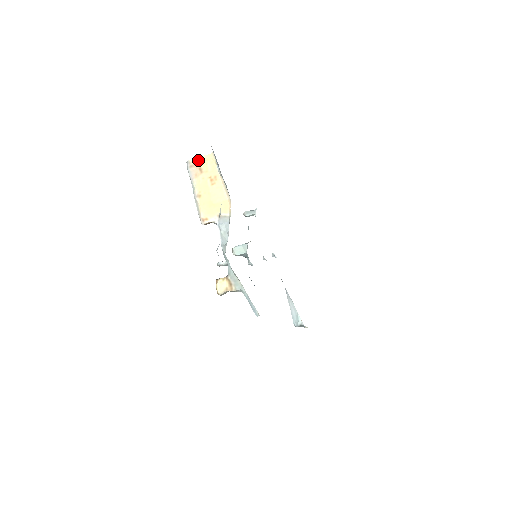
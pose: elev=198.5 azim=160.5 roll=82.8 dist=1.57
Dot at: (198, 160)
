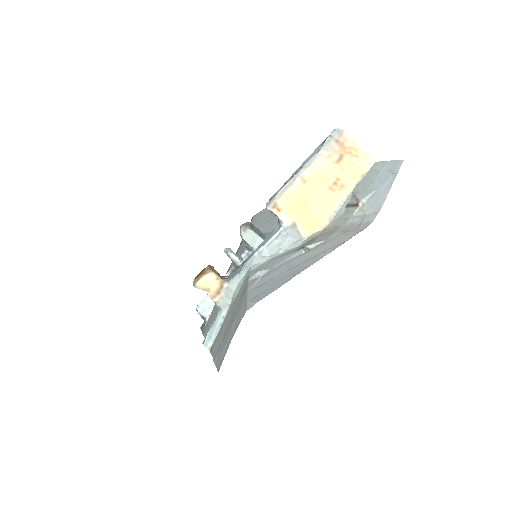
Dot at: (352, 146)
